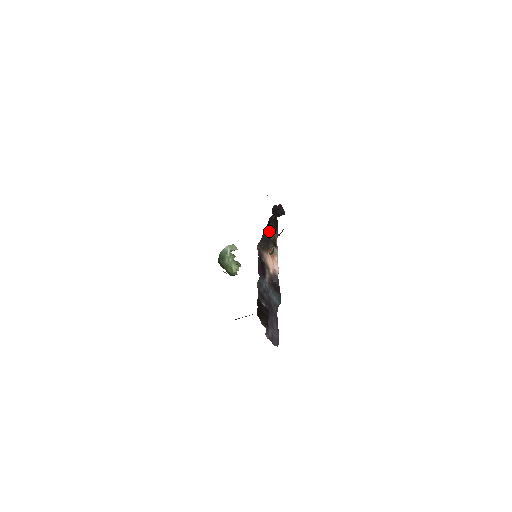
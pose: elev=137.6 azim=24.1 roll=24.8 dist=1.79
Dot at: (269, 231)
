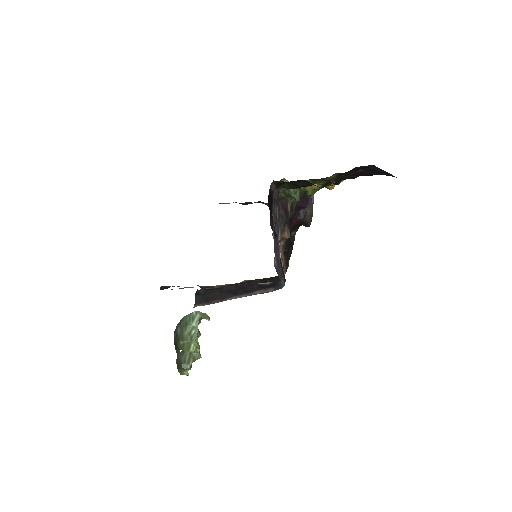
Dot at: (292, 206)
